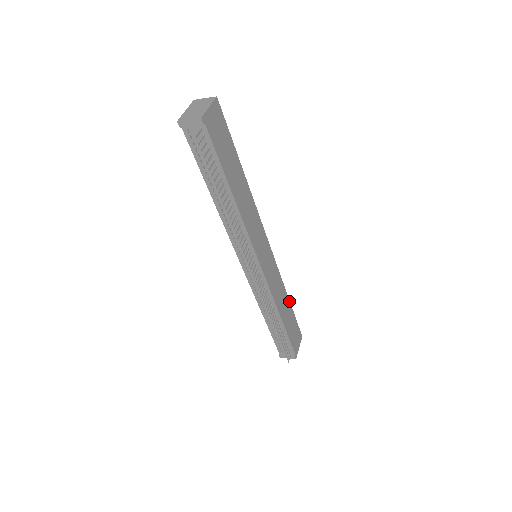
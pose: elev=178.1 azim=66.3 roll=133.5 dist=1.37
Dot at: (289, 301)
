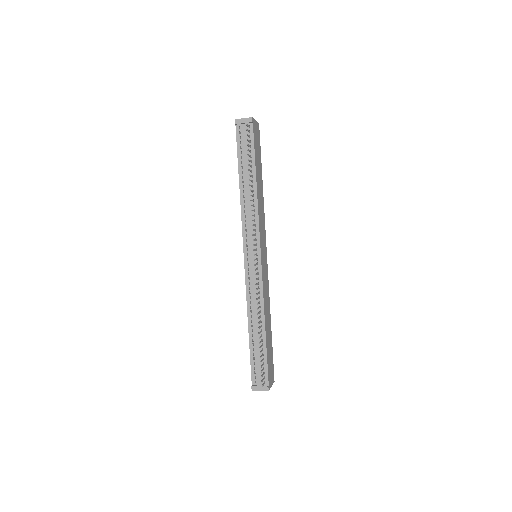
Dot at: occluded
